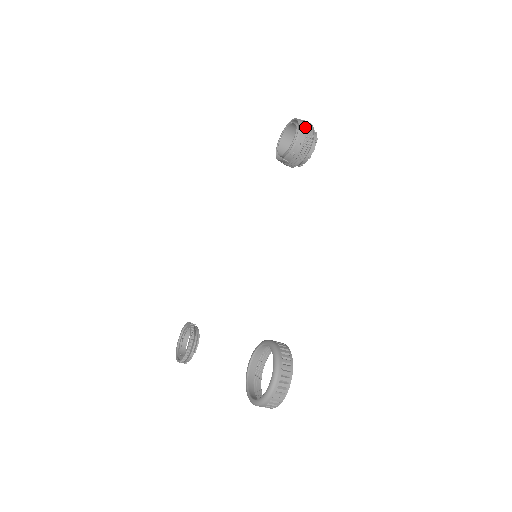
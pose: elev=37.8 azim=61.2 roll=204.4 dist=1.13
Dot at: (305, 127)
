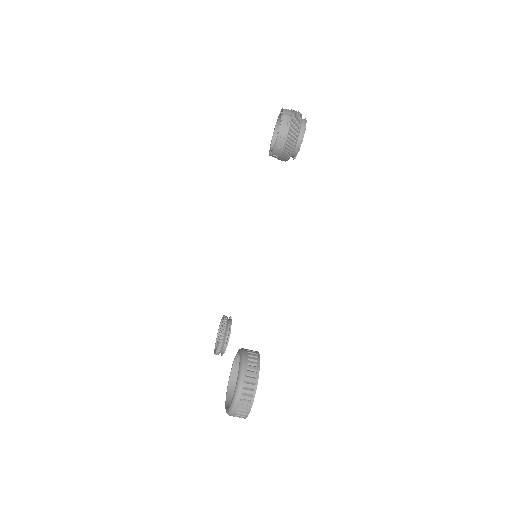
Dot at: (290, 118)
